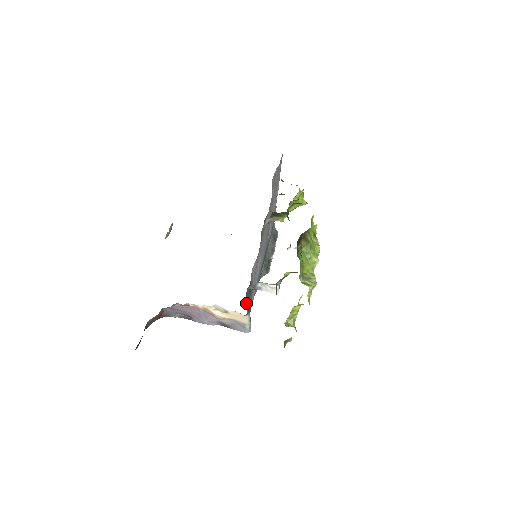
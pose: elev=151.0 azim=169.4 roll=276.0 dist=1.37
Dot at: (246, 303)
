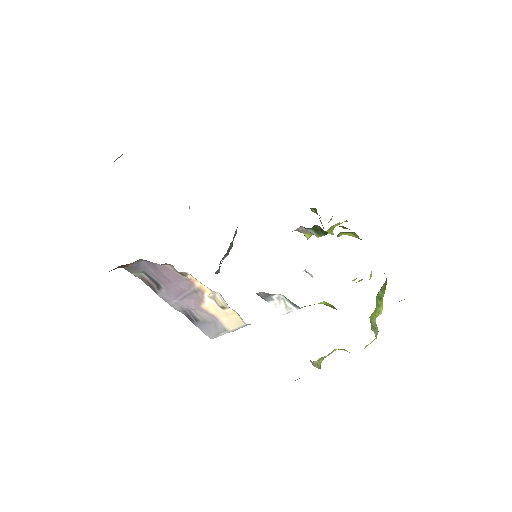
Dot at: occluded
